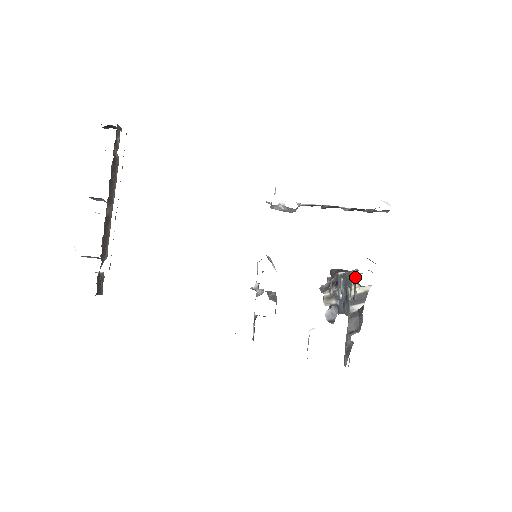
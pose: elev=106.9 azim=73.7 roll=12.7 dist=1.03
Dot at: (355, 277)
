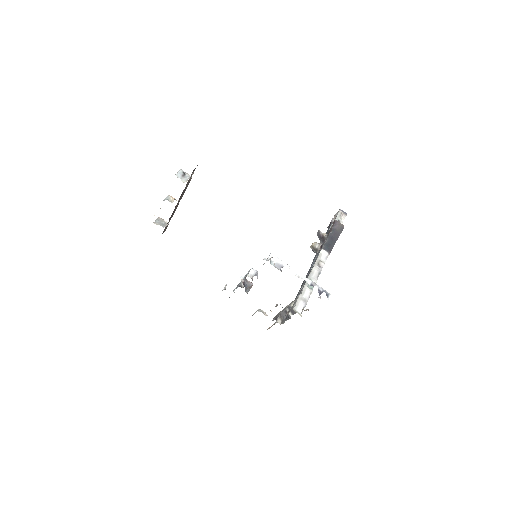
Dot at: (290, 310)
